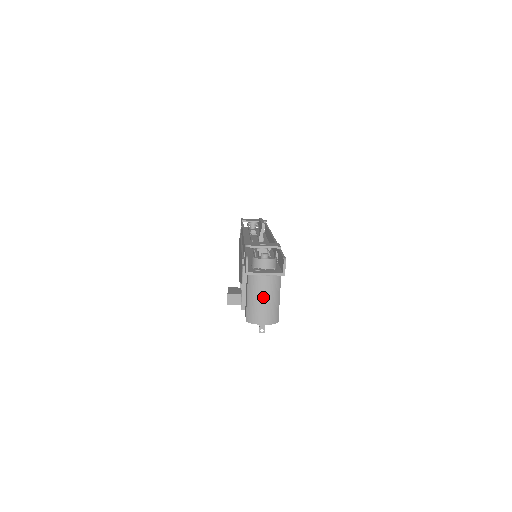
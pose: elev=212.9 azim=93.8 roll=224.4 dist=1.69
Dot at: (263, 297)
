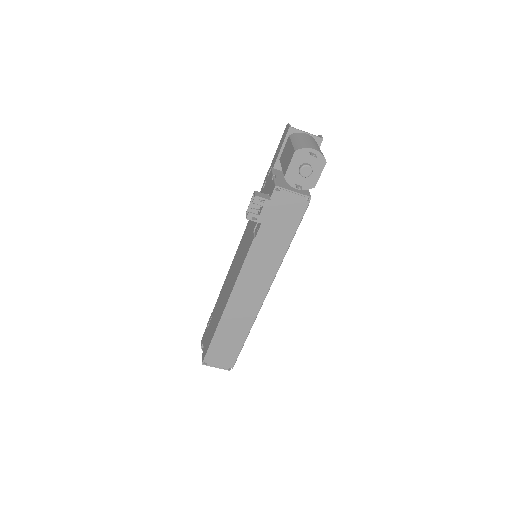
Dot at: (309, 140)
